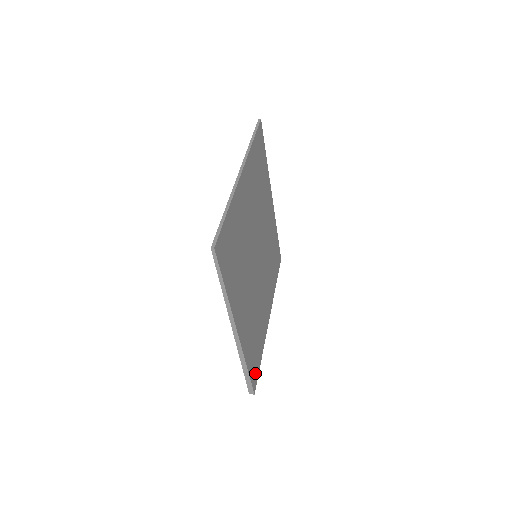
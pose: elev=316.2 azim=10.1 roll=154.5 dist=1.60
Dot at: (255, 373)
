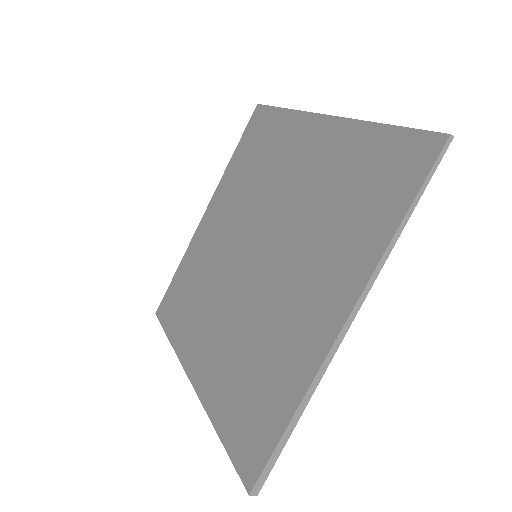
Dot at: occluded
